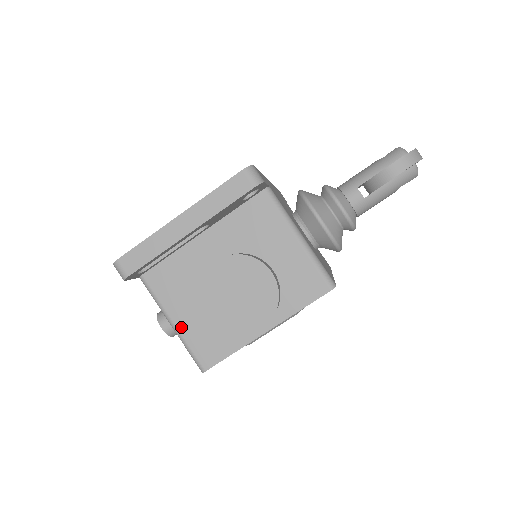
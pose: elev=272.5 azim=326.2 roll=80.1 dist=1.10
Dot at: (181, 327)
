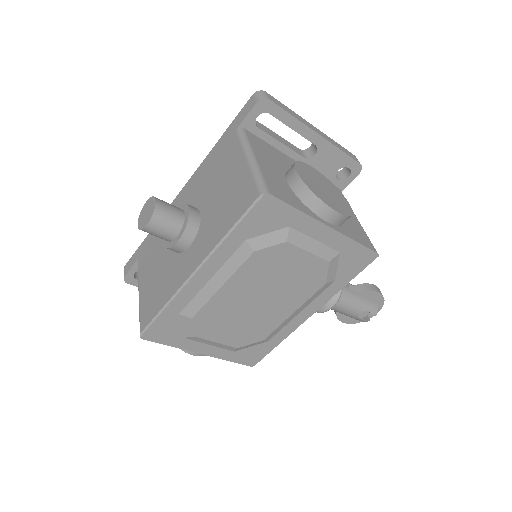
Dot at: (261, 164)
